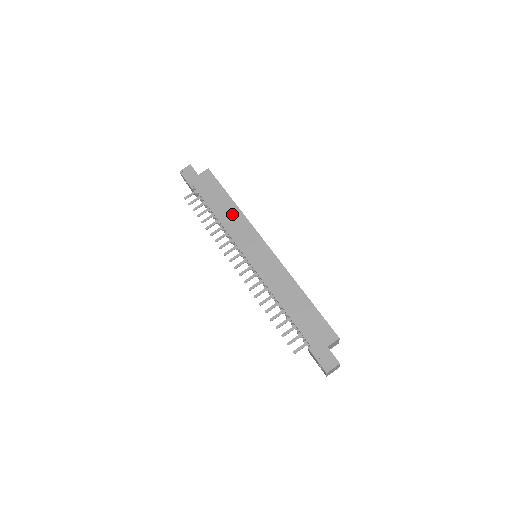
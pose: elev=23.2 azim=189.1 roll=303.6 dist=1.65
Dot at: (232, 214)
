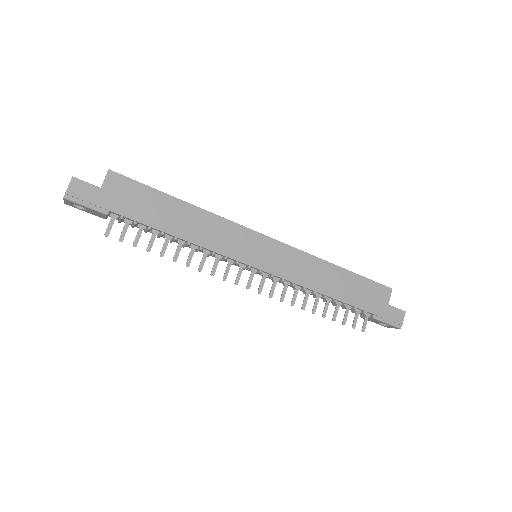
Dot at: (198, 222)
